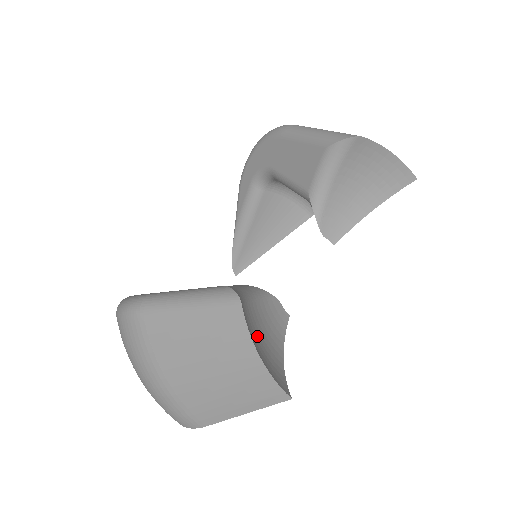
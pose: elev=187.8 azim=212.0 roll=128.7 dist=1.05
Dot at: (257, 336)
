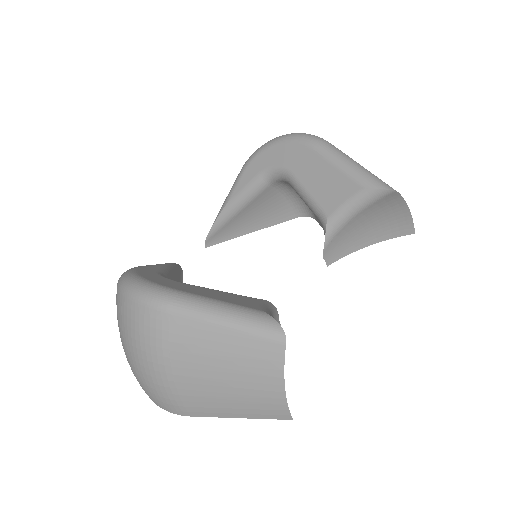
Dot at: occluded
